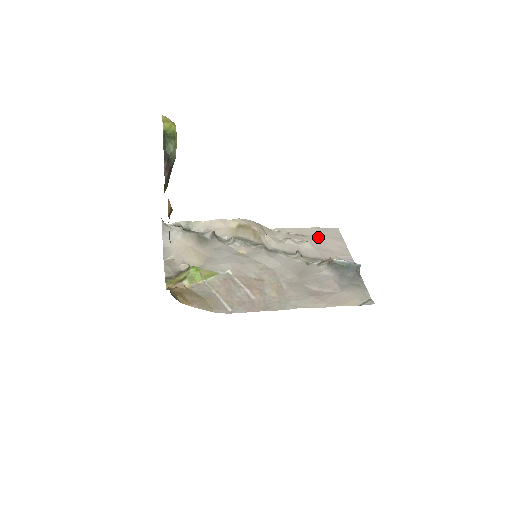
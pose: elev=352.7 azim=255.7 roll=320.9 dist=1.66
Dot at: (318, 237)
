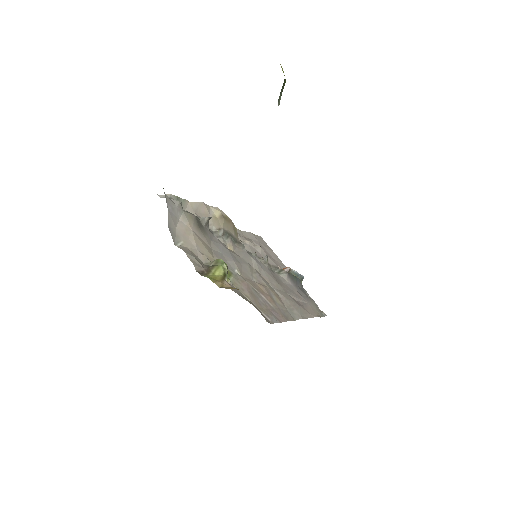
Dot at: (260, 243)
